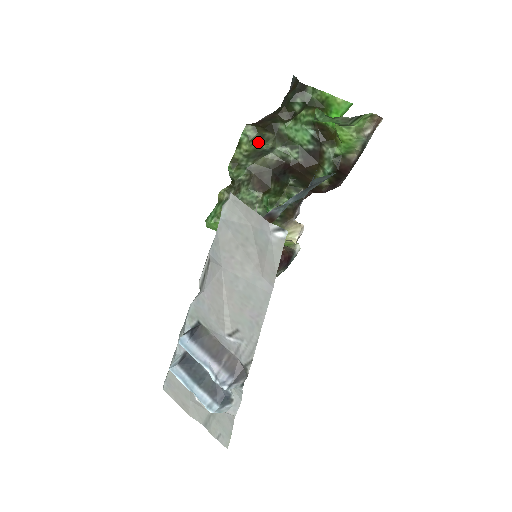
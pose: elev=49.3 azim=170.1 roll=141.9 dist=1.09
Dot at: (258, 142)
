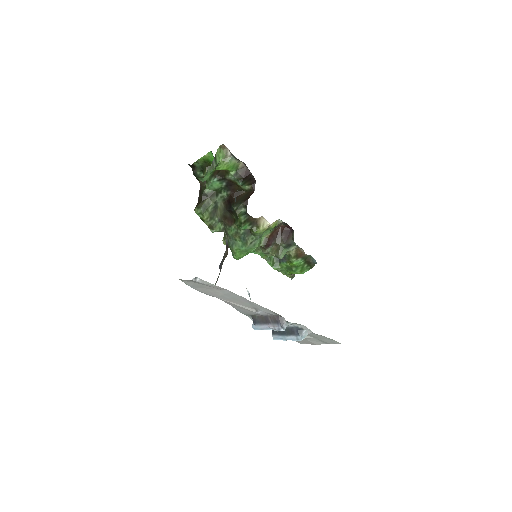
Dot at: (206, 210)
